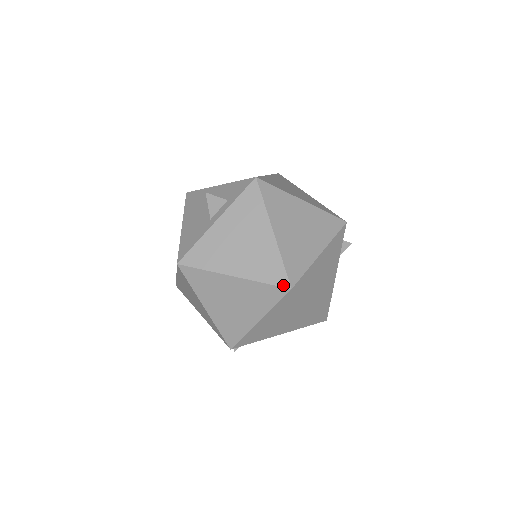
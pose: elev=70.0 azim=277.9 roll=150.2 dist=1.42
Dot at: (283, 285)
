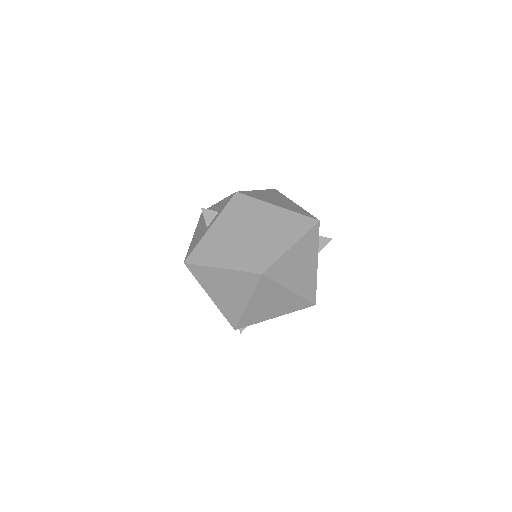
Dot at: (256, 271)
